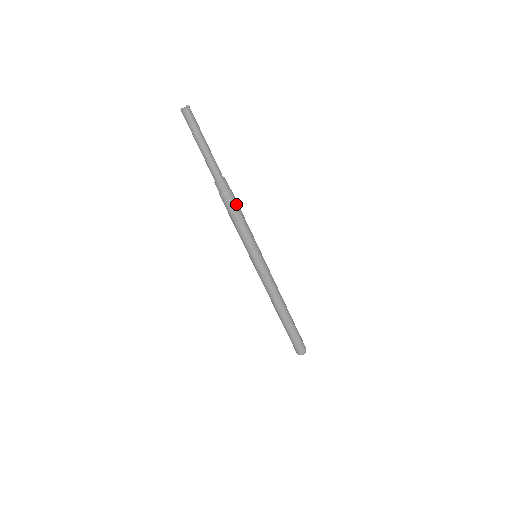
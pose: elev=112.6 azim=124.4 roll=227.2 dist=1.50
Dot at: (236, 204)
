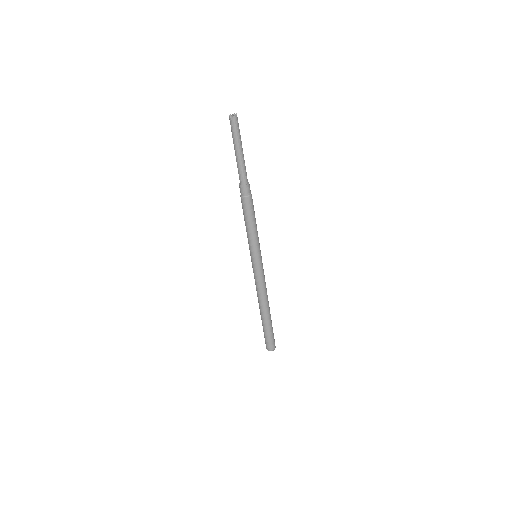
Dot at: (253, 206)
